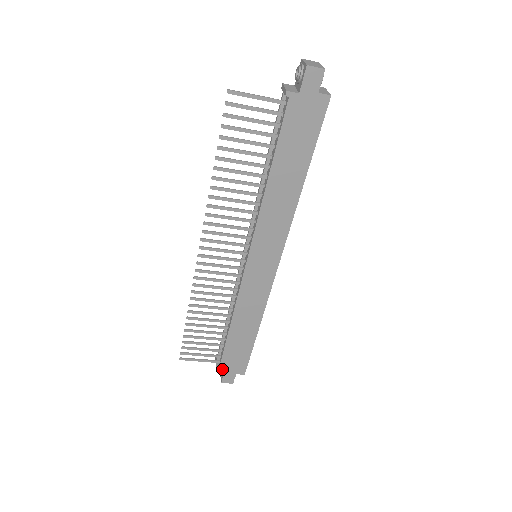
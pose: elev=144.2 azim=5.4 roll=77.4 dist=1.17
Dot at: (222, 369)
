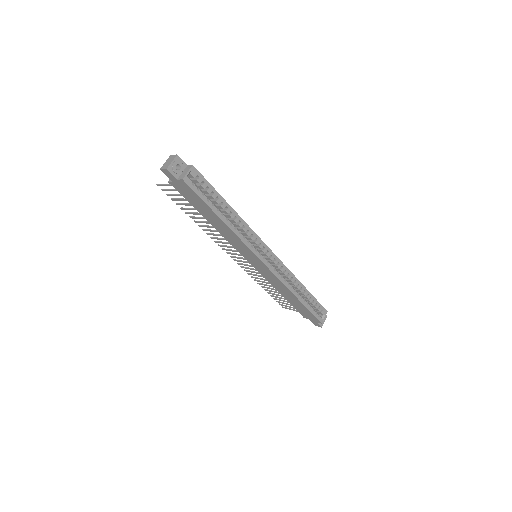
Dot at: (306, 318)
